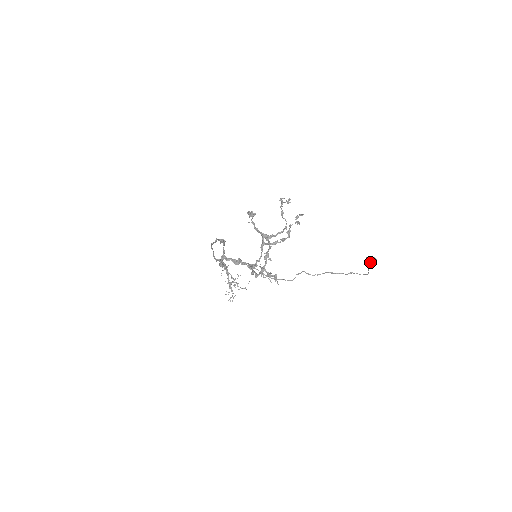
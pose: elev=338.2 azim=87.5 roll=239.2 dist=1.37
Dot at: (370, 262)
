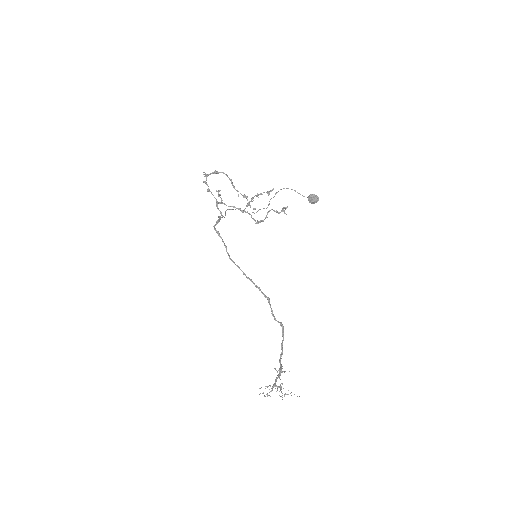
Dot at: (308, 197)
